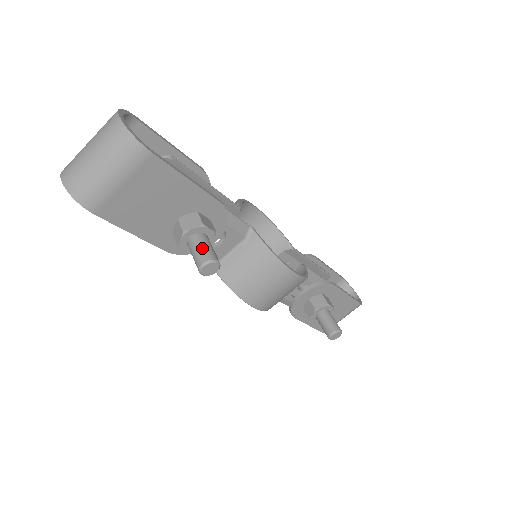
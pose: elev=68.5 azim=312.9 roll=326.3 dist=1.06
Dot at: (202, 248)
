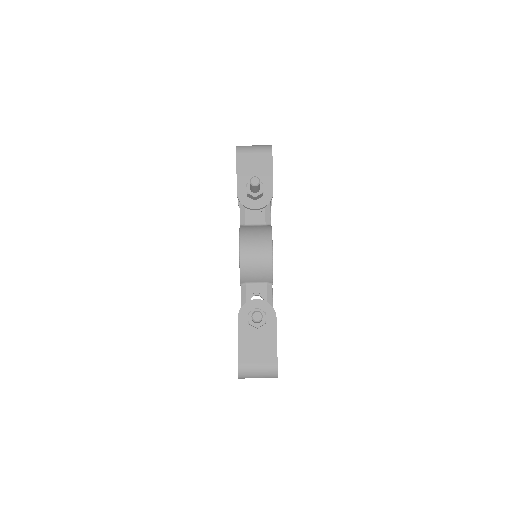
Dot at: occluded
